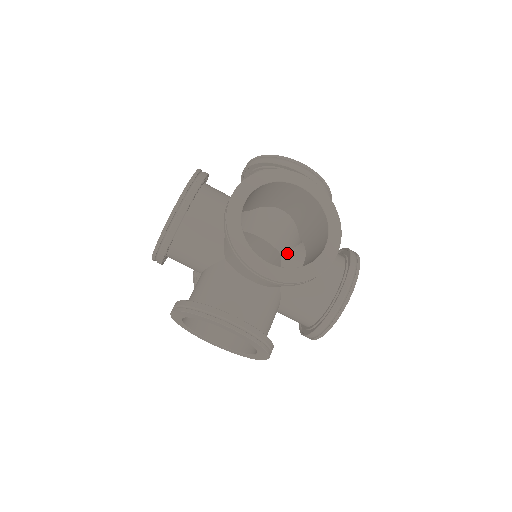
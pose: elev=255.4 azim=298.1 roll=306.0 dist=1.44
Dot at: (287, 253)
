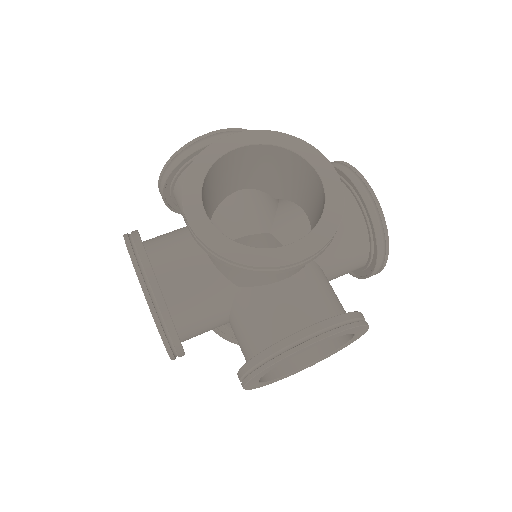
Dot at: occluded
